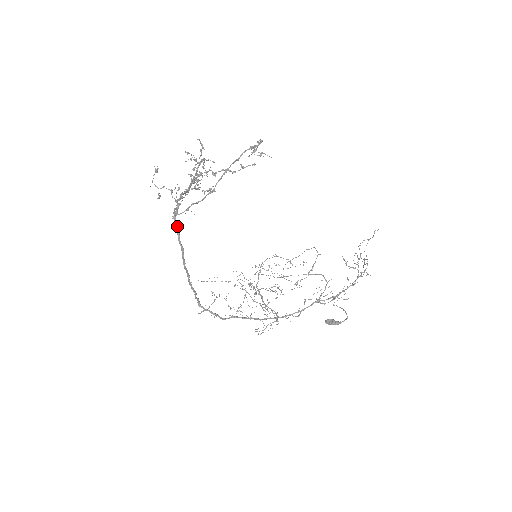
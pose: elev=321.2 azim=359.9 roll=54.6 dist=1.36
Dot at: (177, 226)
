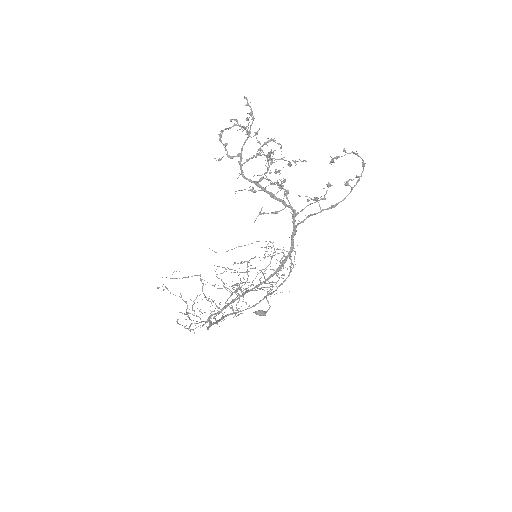
Dot at: (293, 242)
